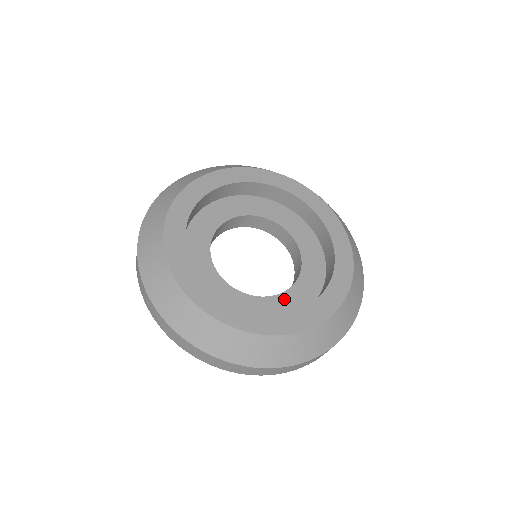
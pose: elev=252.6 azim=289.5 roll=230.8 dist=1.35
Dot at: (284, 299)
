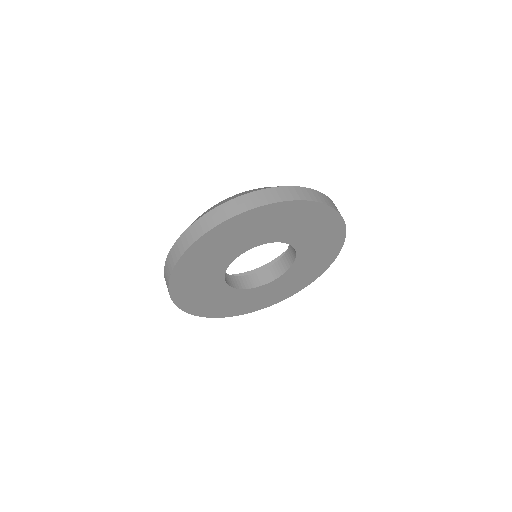
Dot at: occluded
